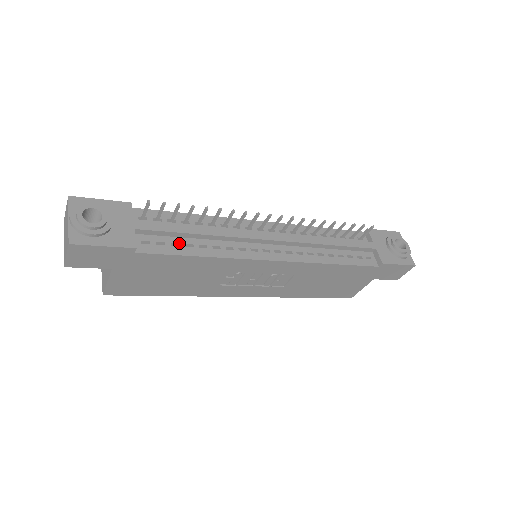
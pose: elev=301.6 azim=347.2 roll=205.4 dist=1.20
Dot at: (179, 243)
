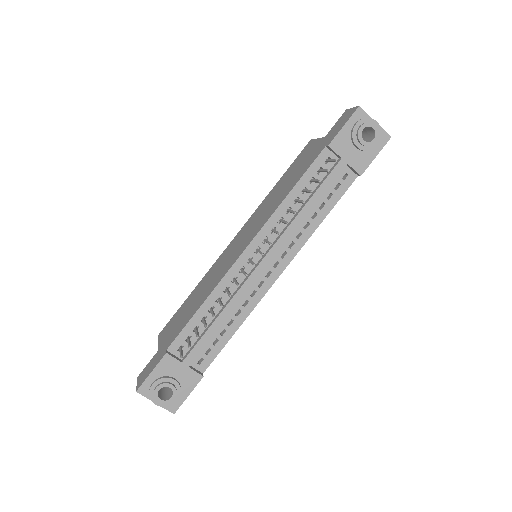
Dot at: occluded
